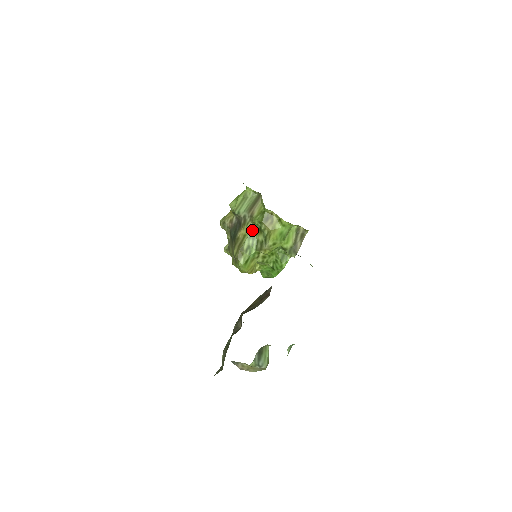
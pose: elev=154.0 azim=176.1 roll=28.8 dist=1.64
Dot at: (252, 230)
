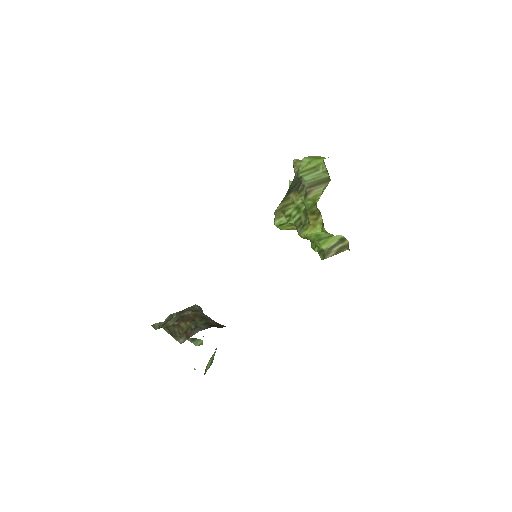
Dot at: (302, 204)
